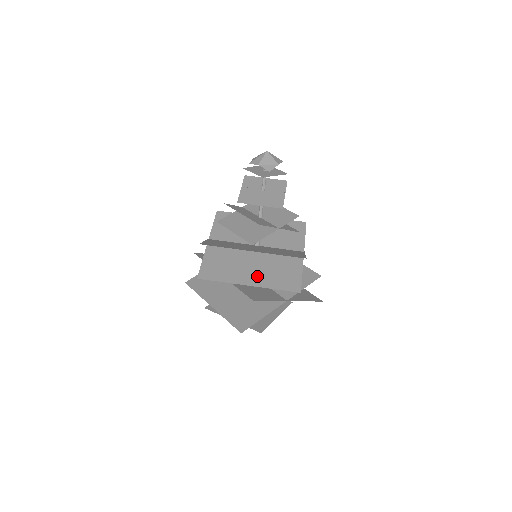
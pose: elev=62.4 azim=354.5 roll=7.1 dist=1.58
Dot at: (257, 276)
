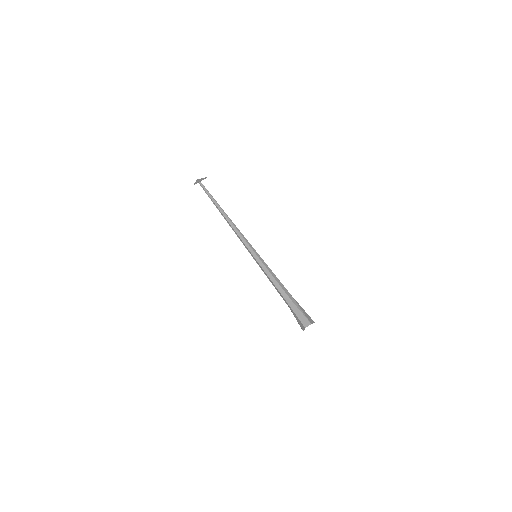
Dot at: occluded
